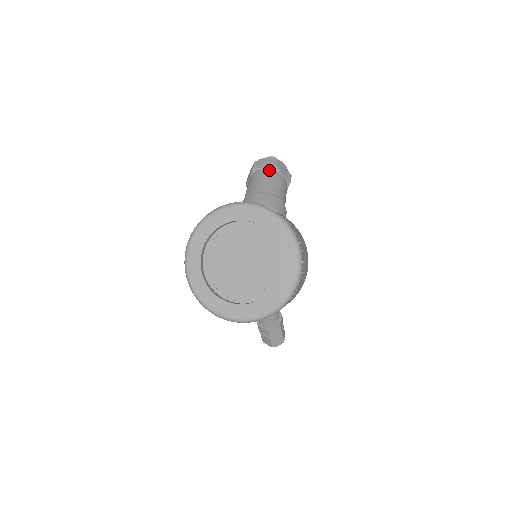
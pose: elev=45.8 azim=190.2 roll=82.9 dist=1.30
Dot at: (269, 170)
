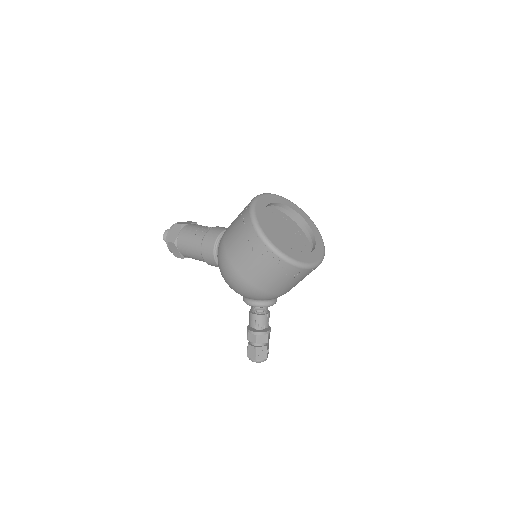
Dot at: (195, 224)
